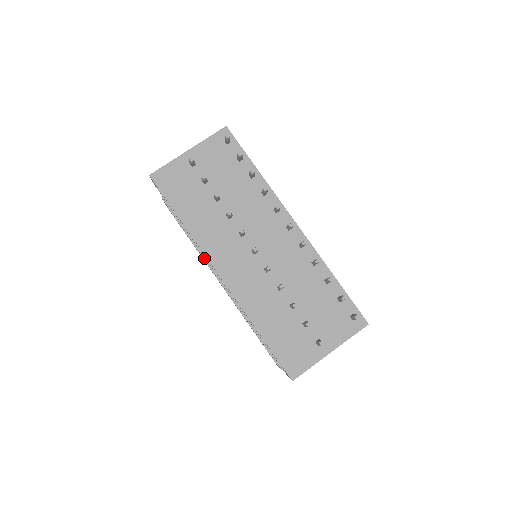
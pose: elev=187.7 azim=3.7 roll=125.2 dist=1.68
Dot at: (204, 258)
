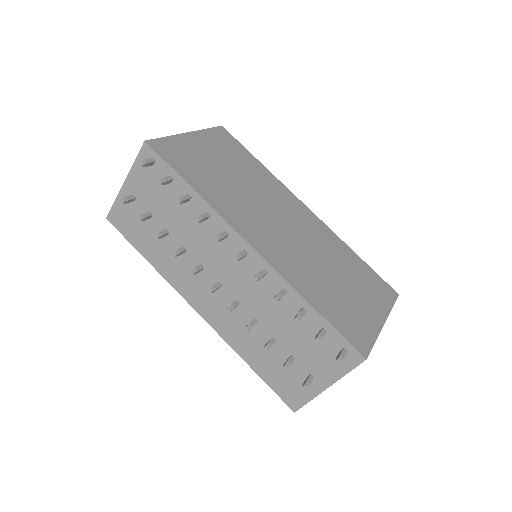
Dot at: occluded
